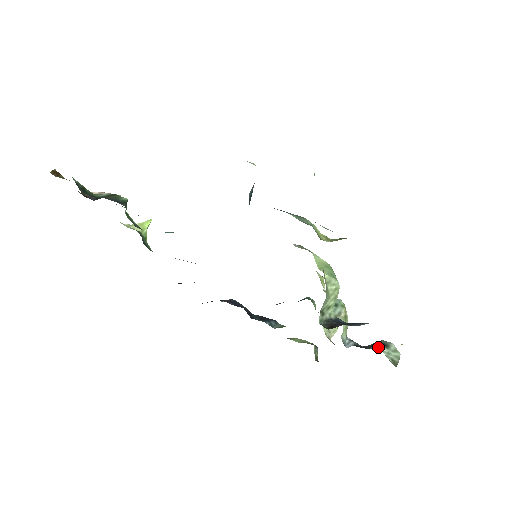
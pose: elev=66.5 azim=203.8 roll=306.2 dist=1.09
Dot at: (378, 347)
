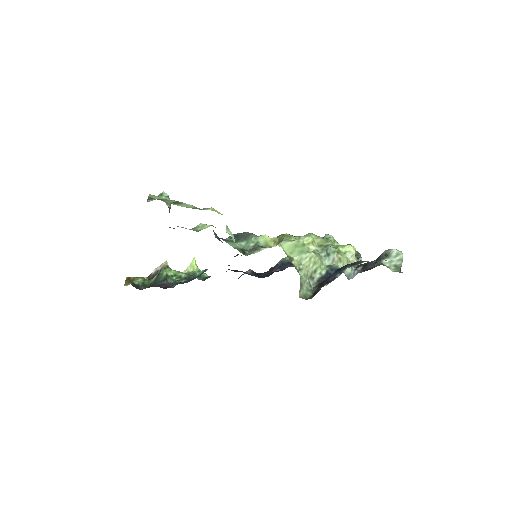
Dot at: (380, 261)
